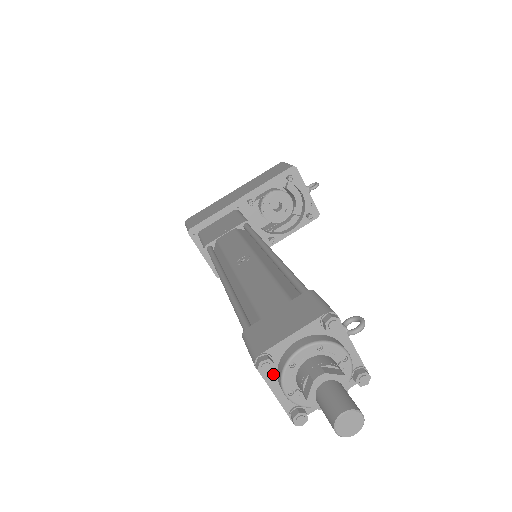
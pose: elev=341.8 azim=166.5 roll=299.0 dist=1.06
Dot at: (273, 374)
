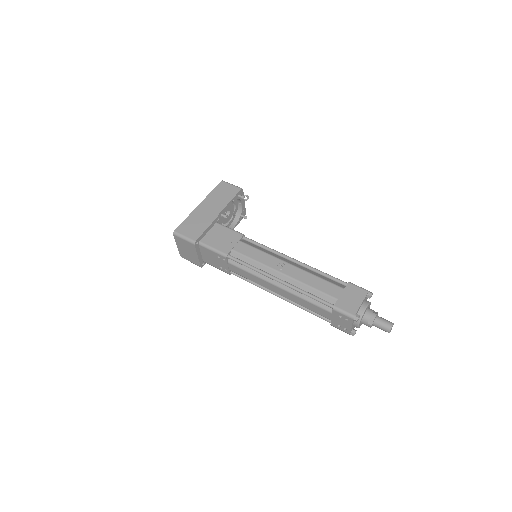
Dot at: occluded
